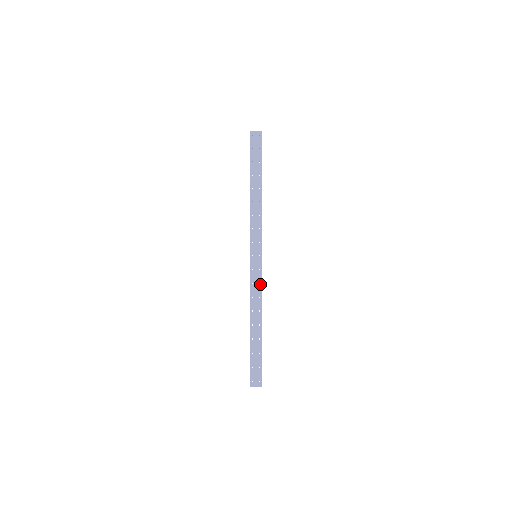
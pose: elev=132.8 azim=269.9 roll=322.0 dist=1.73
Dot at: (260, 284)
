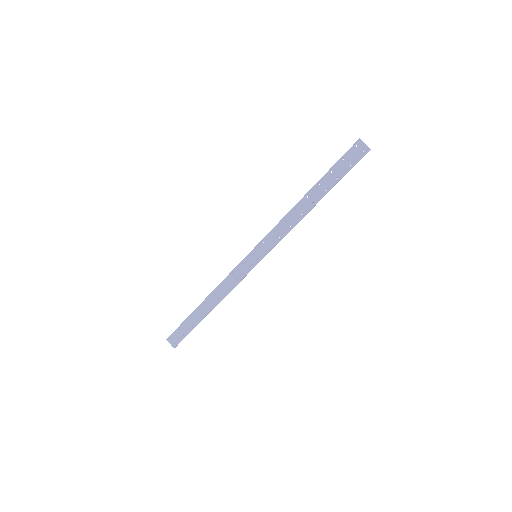
Dot at: (238, 281)
